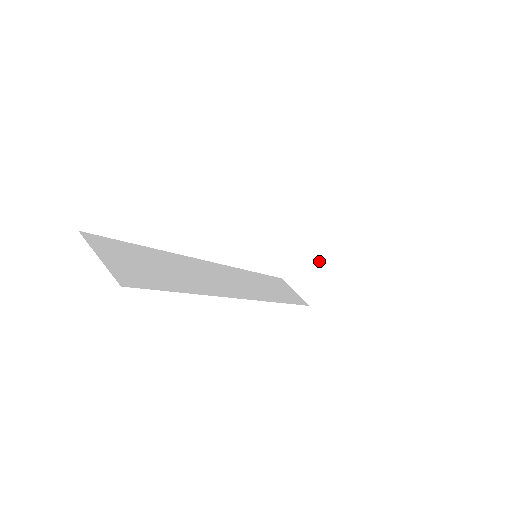
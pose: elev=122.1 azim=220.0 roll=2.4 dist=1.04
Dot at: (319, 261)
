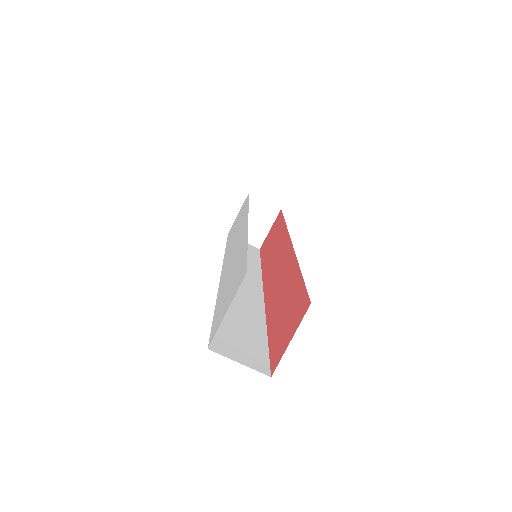
Dot at: (257, 210)
